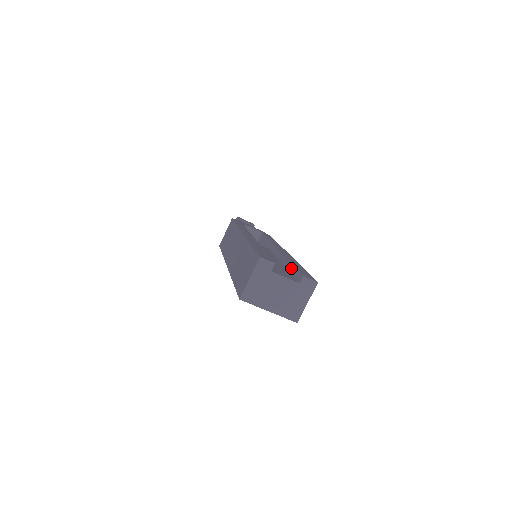
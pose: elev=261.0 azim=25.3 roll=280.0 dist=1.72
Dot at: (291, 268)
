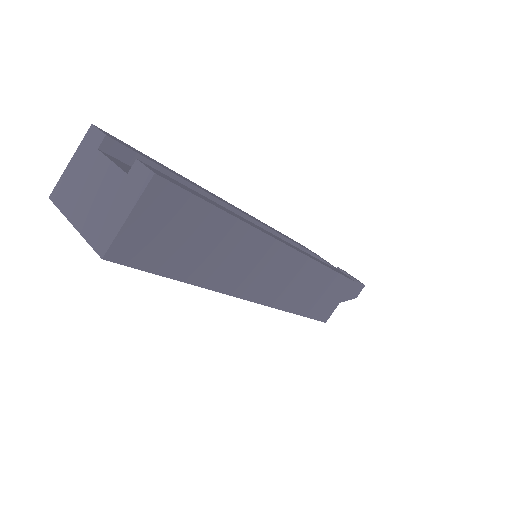
Dot at: occluded
